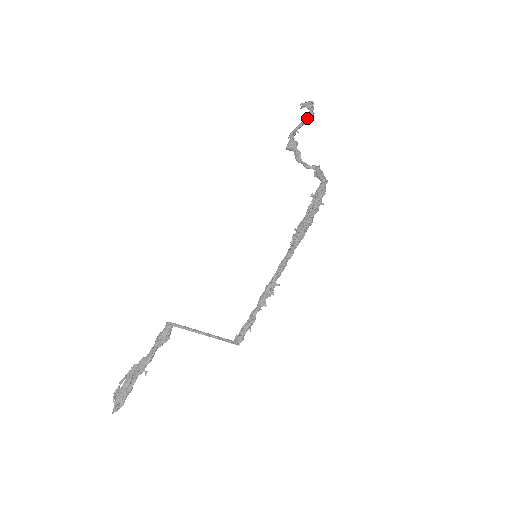
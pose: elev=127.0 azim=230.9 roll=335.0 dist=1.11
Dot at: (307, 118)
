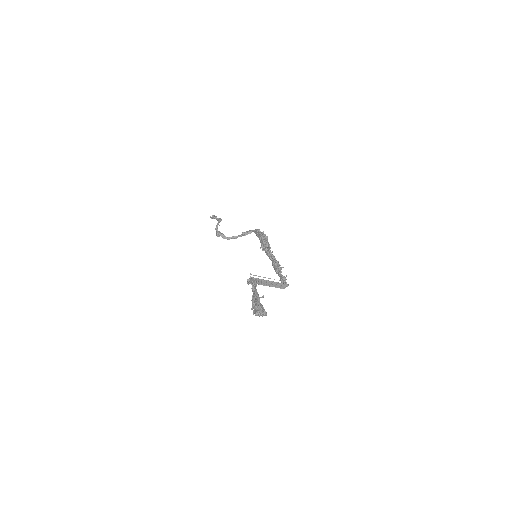
Dot at: (220, 219)
